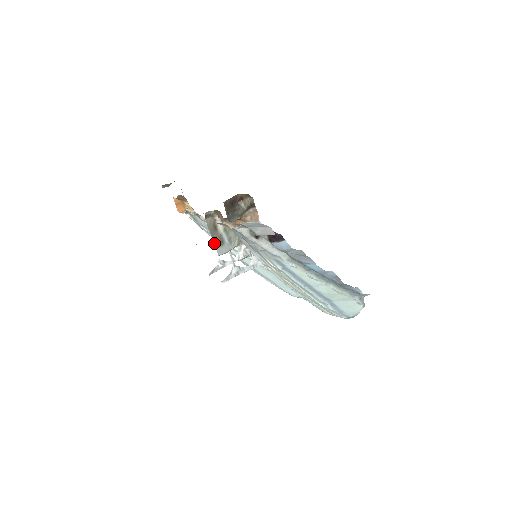
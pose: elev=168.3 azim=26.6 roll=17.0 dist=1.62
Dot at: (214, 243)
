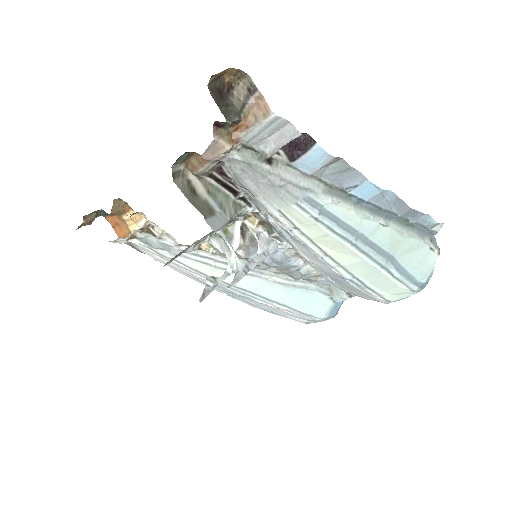
Dot at: occluded
